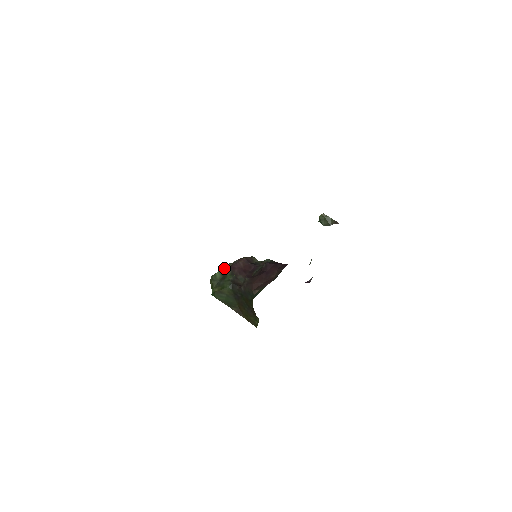
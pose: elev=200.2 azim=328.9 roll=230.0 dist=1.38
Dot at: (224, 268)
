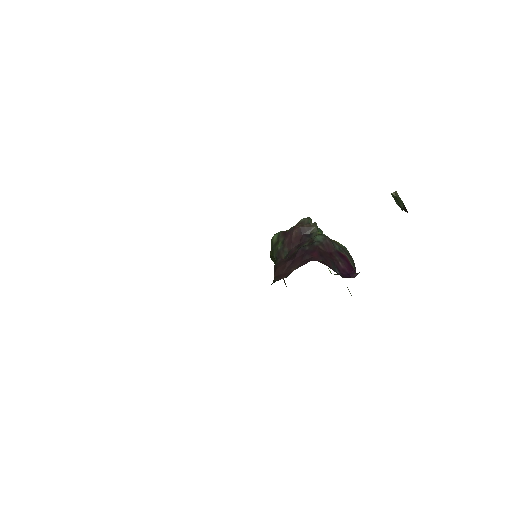
Dot at: (282, 231)
